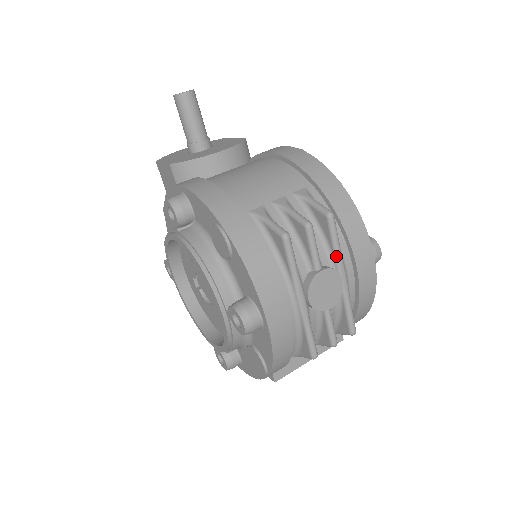
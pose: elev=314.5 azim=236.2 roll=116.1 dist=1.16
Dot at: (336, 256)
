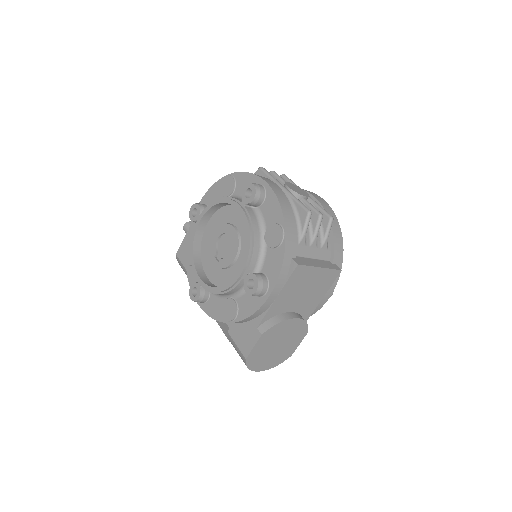
Dot at: occluded
